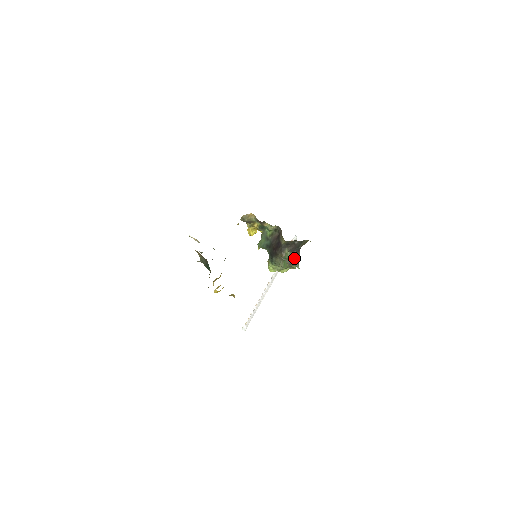
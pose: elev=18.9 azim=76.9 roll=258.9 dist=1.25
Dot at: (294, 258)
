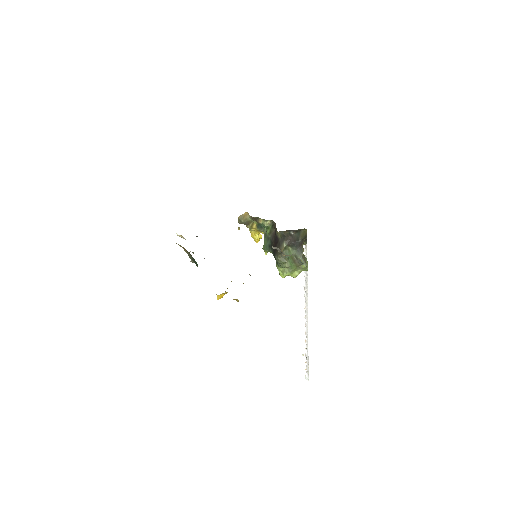
Dot at: (297, 254)
